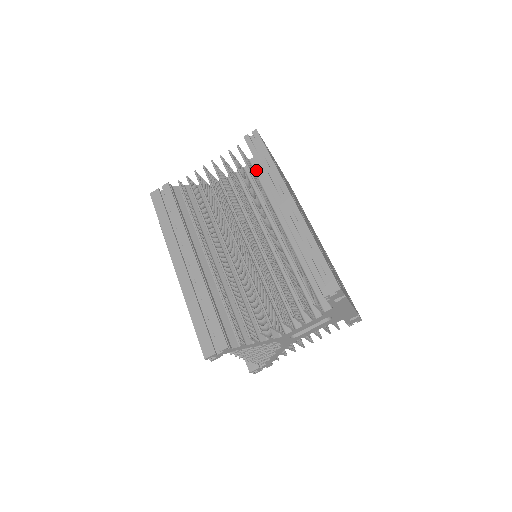
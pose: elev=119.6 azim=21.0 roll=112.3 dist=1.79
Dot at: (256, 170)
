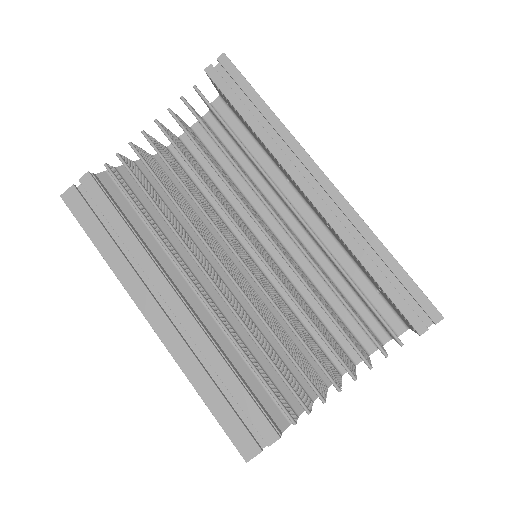
Dot at: (227, 121)
